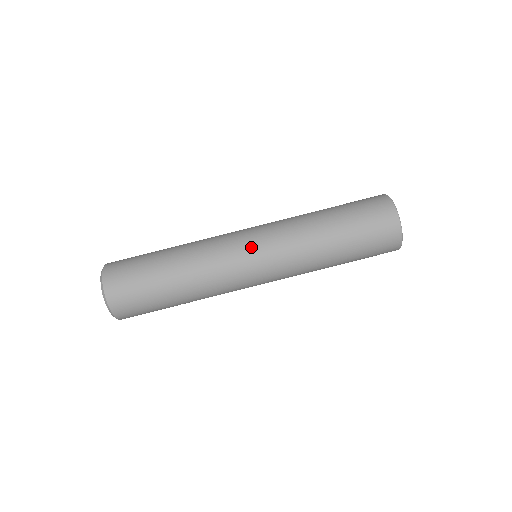
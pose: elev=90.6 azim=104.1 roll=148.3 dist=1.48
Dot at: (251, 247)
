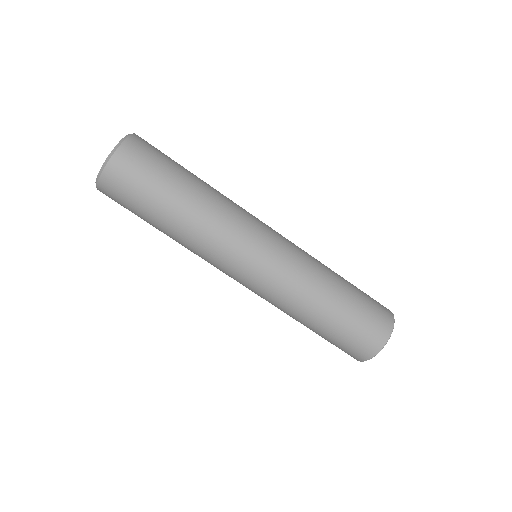
Dot at: (248, 272)
